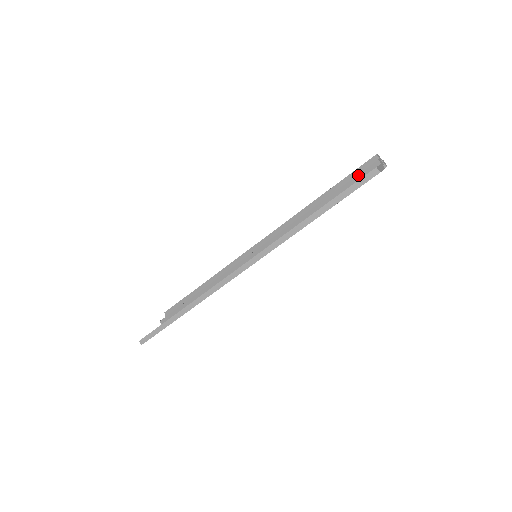
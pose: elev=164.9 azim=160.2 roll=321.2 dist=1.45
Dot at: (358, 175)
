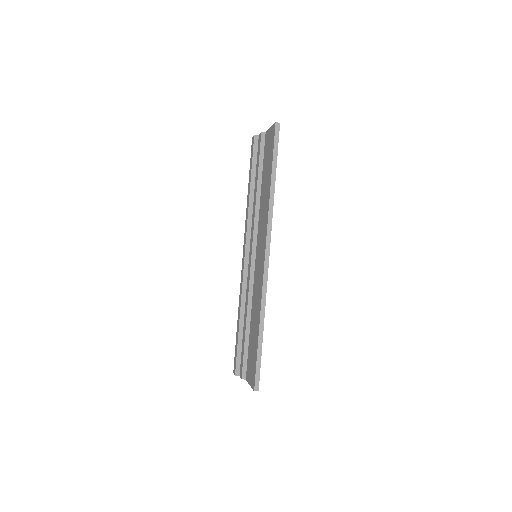
Dot at: (260, 150)
